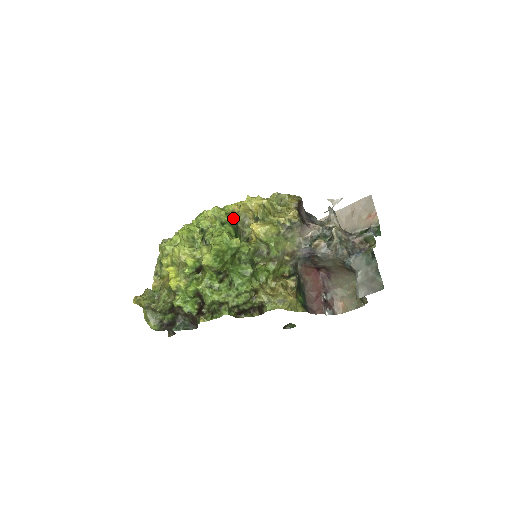
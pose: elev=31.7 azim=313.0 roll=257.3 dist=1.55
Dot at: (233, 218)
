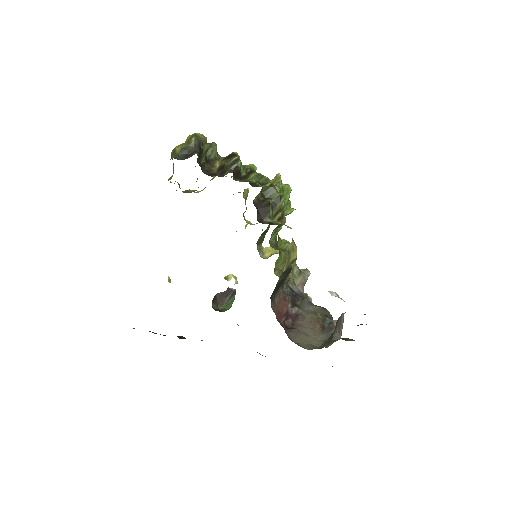
Dot at: occluded
